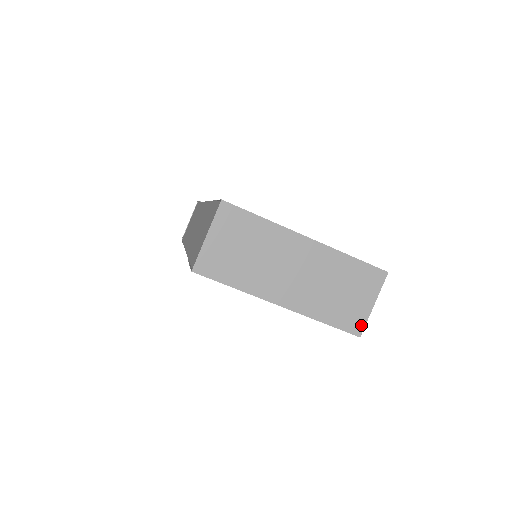
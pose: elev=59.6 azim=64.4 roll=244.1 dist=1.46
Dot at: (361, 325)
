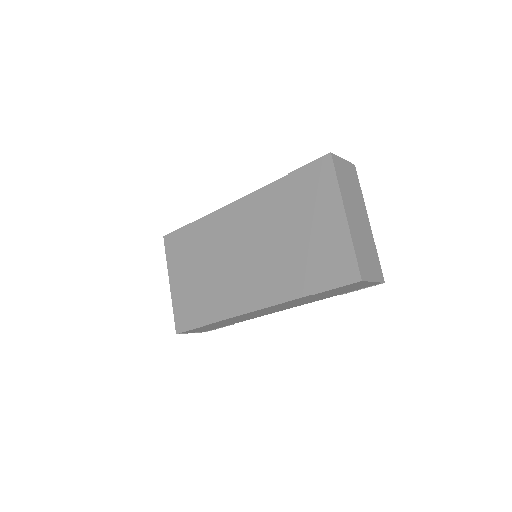
Dot at: (365, 278)
